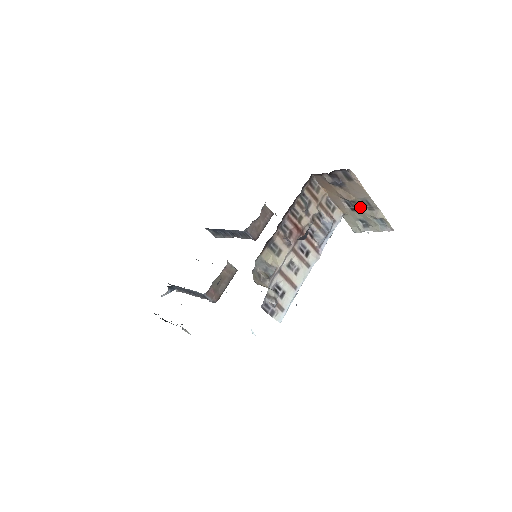
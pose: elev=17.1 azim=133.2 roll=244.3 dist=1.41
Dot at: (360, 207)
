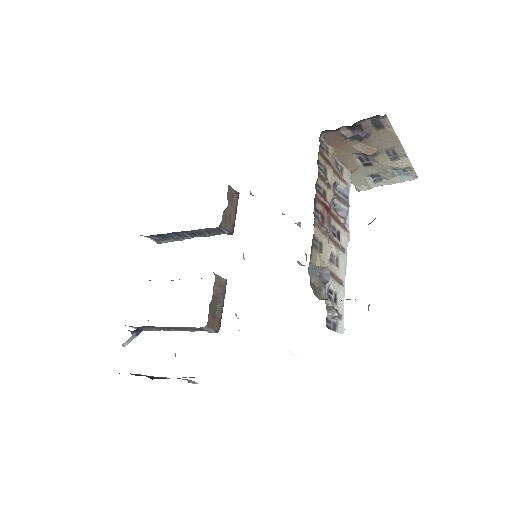
Dot at: (380, 160)
